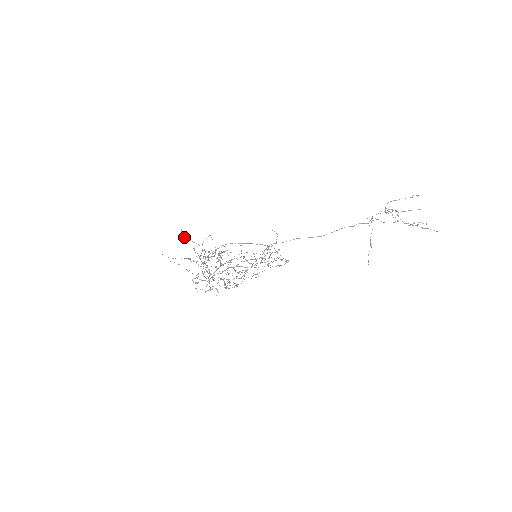
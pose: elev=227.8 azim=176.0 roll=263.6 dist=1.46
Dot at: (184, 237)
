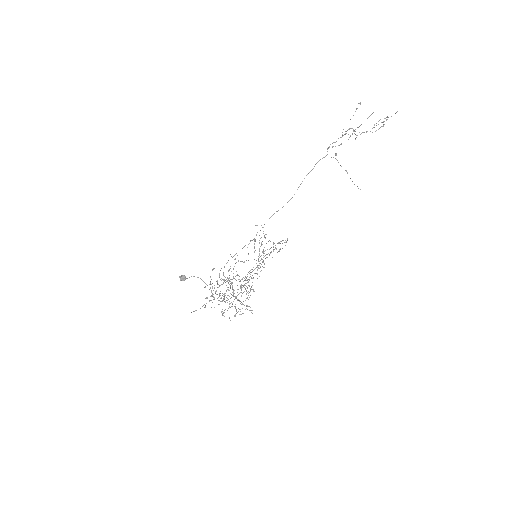
Dot at: (183, 280)
